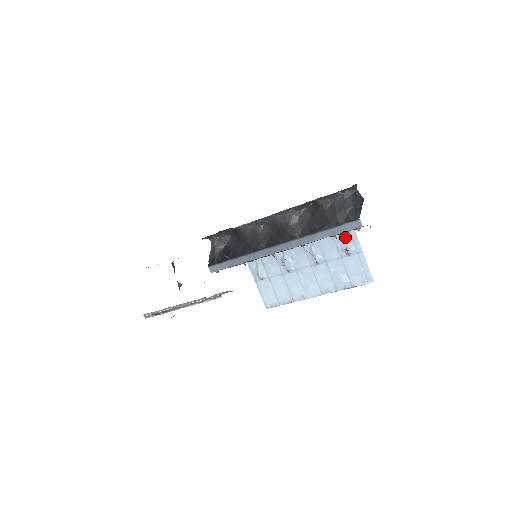
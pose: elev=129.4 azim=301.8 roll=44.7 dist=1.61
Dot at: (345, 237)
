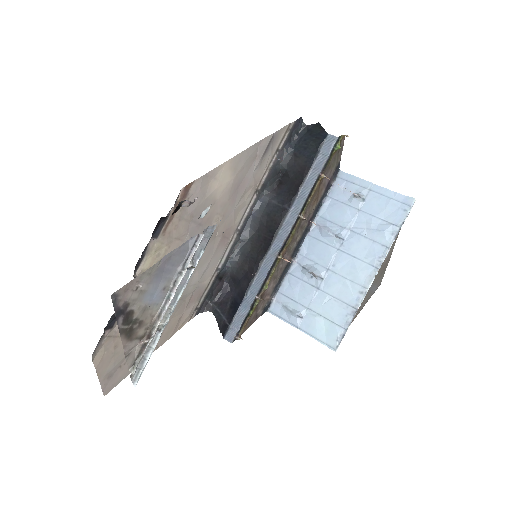
Dot at: (343, 188)
